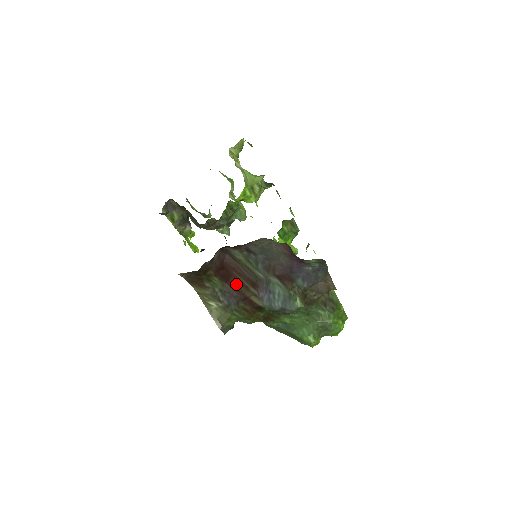
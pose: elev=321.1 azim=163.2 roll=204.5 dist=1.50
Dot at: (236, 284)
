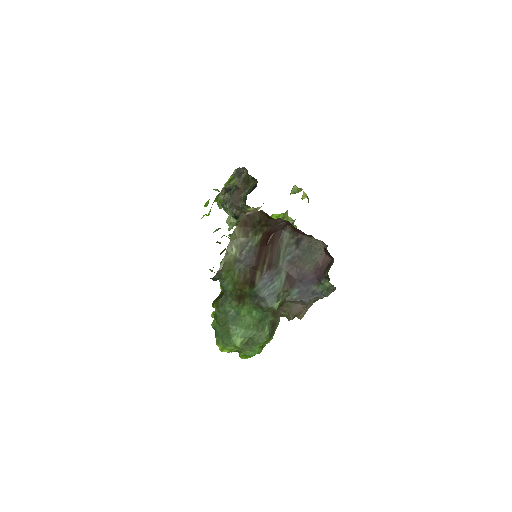
Dot at: (263, 253)
